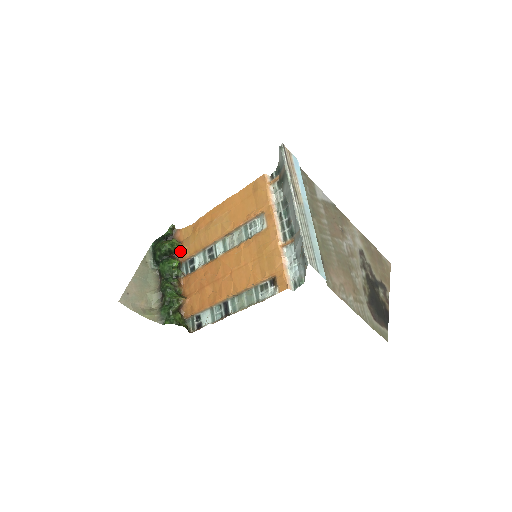
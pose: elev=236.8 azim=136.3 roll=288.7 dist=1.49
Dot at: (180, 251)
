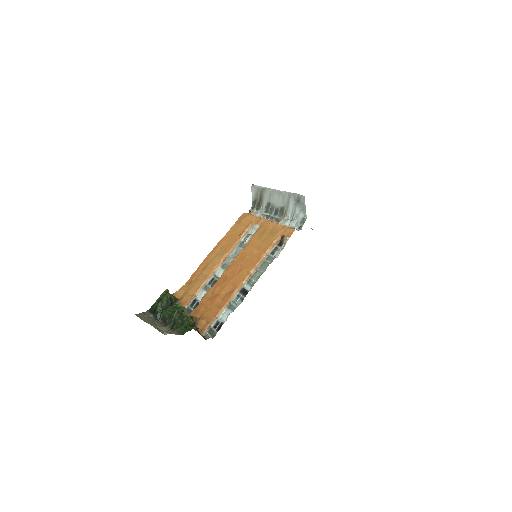
Dot at: (179, 302)
